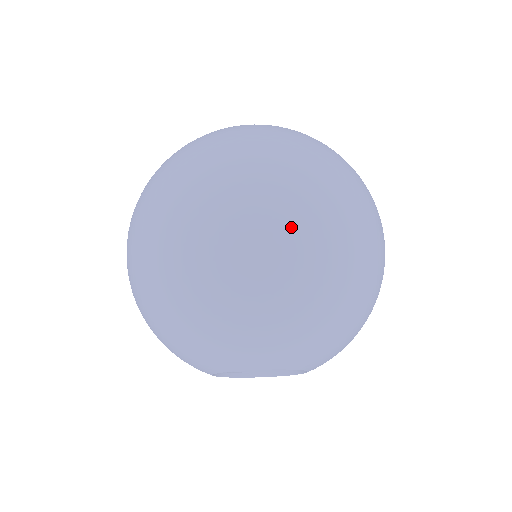
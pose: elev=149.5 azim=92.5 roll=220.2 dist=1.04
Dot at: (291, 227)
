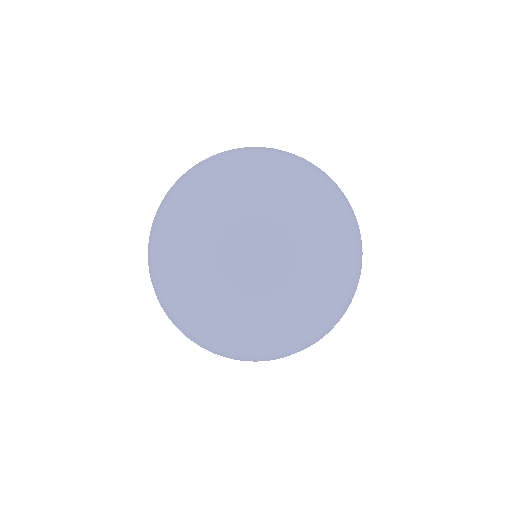
Dot at: (359, 234)
